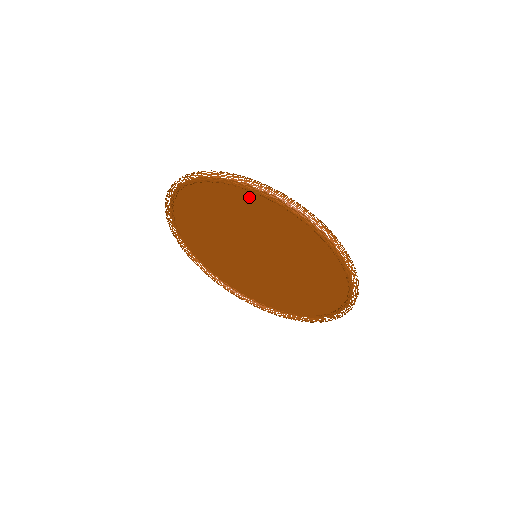
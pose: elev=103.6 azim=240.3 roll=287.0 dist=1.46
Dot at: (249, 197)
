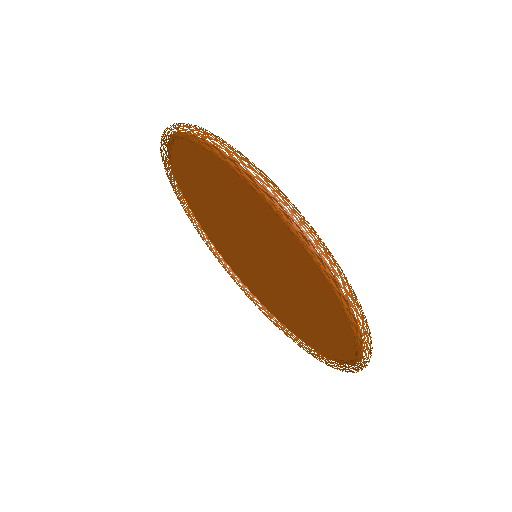
Dot at: (200, 154)
